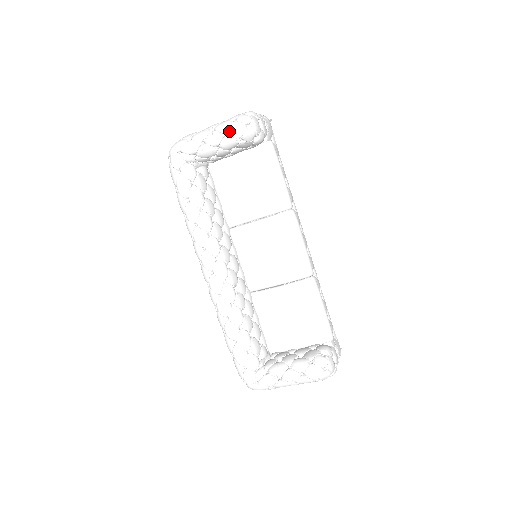
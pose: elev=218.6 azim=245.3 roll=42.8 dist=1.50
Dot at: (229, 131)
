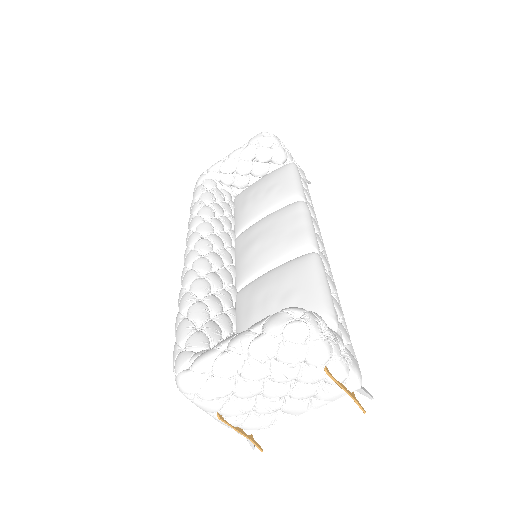
Dot at: (249, 141)
